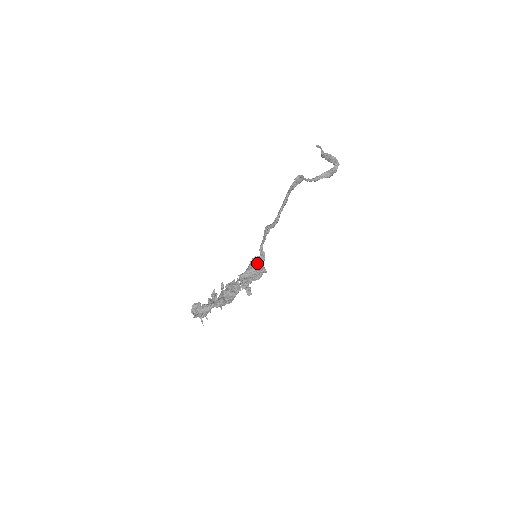
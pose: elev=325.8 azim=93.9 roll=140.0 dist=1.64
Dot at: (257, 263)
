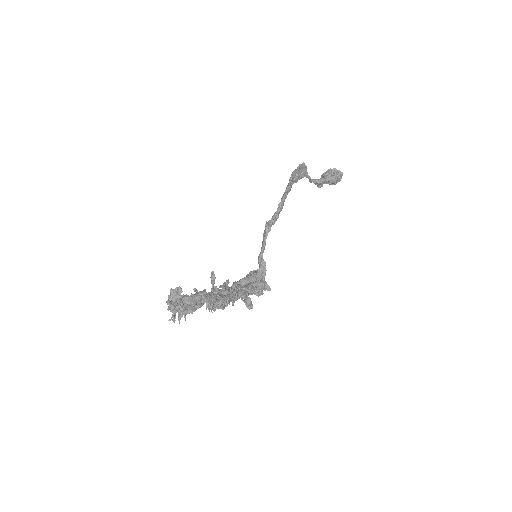
Dot at: (257, 273)
